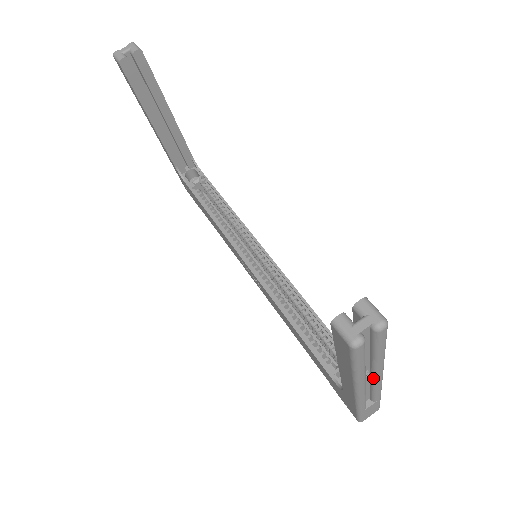
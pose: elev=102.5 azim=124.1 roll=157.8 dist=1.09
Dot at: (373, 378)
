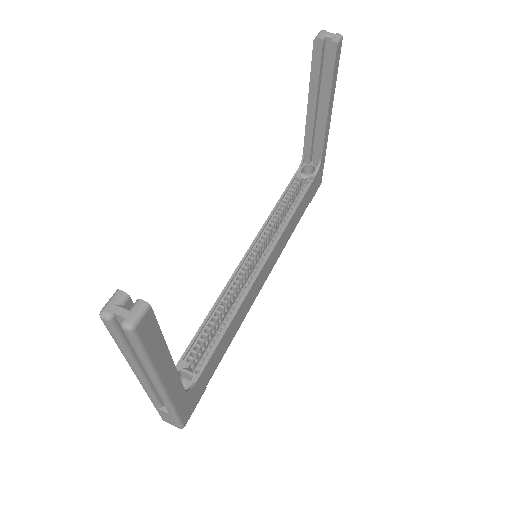
Dot at: occluded
